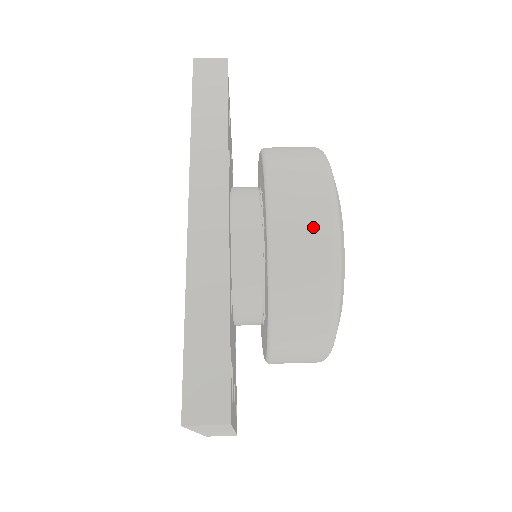
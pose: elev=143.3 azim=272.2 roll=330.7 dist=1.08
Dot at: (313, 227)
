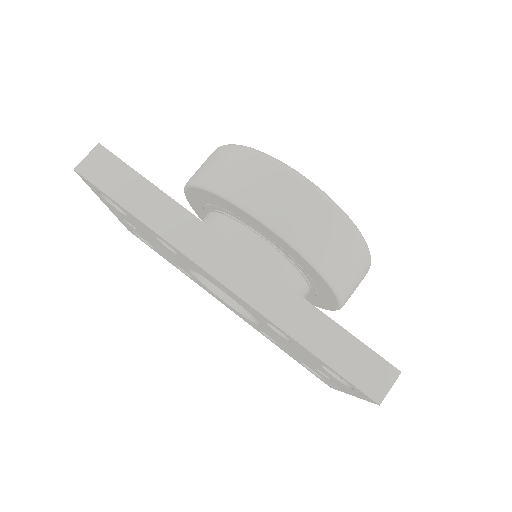
Dot at: (310, 209)
